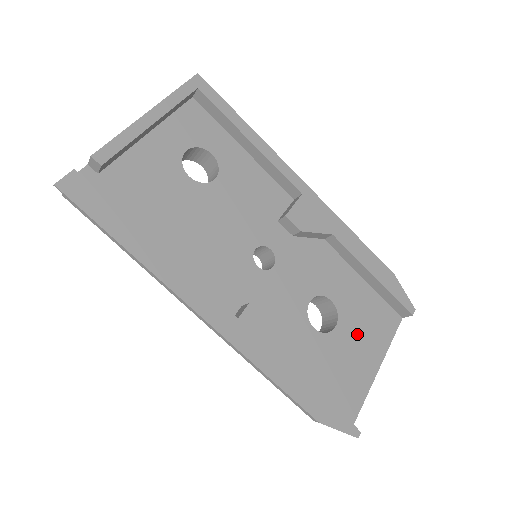
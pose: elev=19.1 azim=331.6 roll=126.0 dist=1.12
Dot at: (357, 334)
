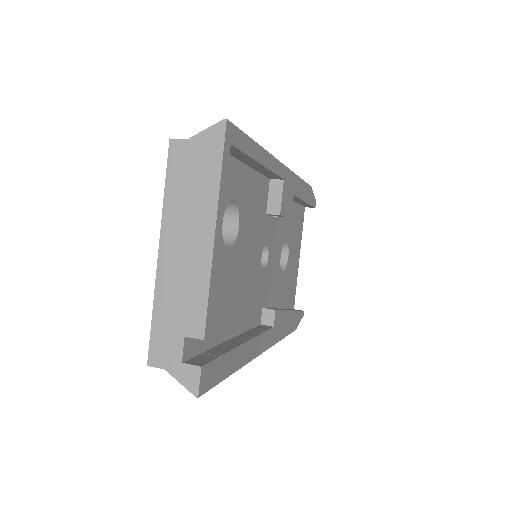
Dot at: (294, 248)
